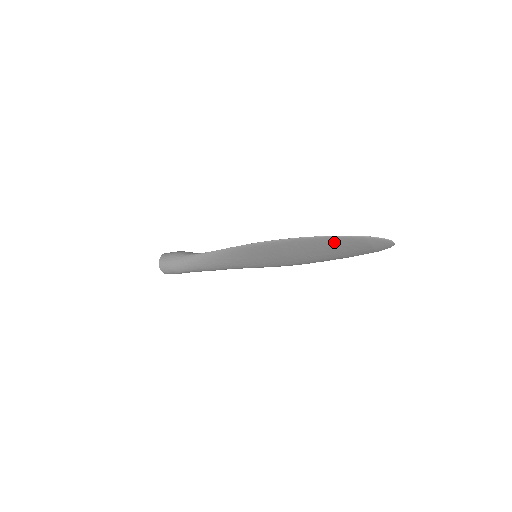
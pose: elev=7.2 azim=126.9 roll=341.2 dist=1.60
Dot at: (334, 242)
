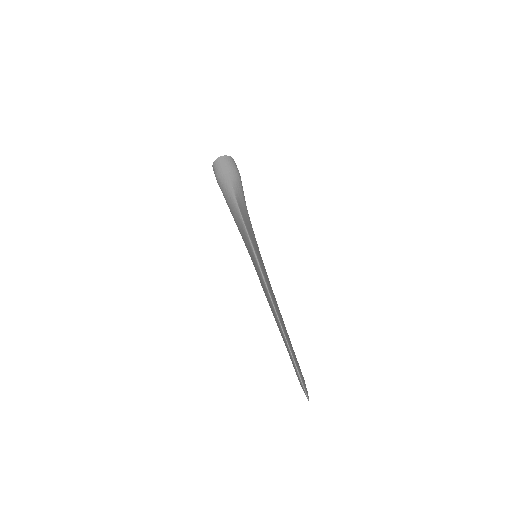
Dot at: occluded
